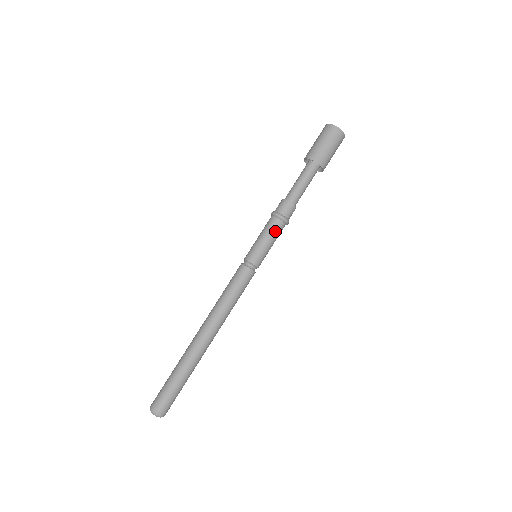
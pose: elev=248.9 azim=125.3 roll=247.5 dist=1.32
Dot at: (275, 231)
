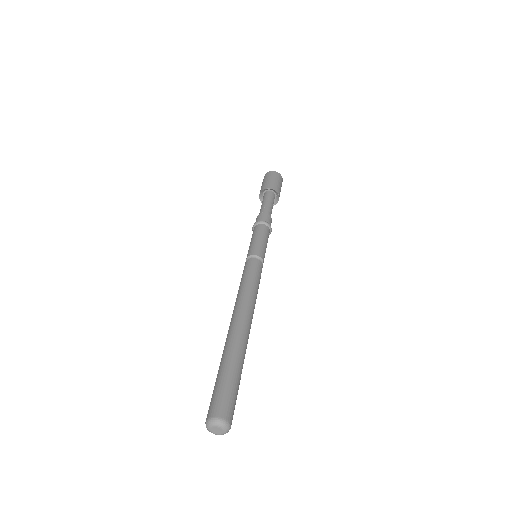
Dot at: occluded
